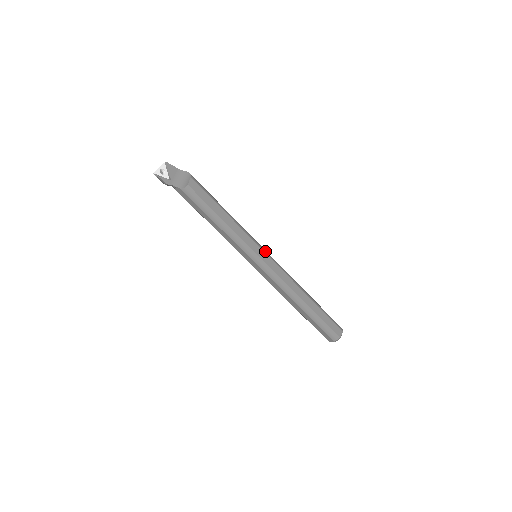
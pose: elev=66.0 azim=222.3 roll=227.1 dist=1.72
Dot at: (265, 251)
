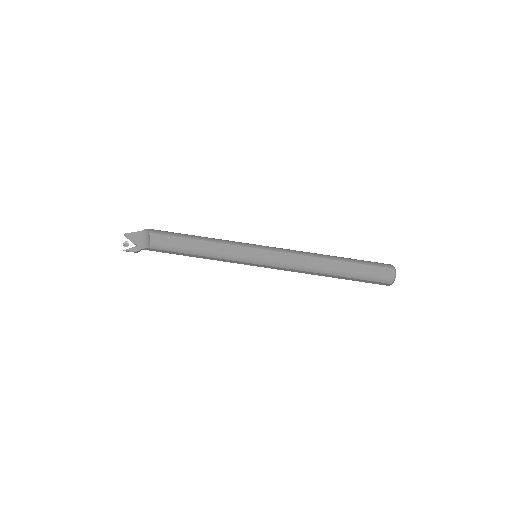
Dot at: (259, 247)
